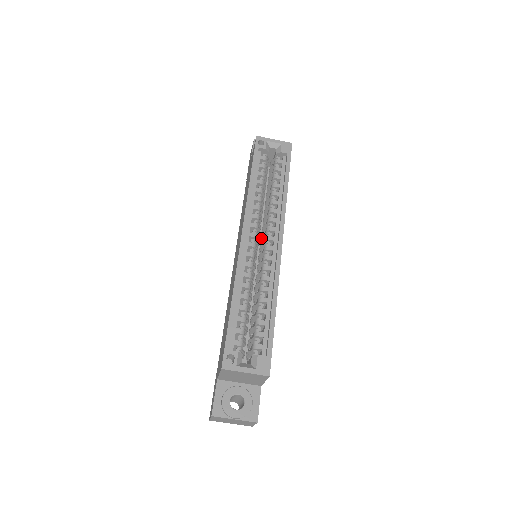
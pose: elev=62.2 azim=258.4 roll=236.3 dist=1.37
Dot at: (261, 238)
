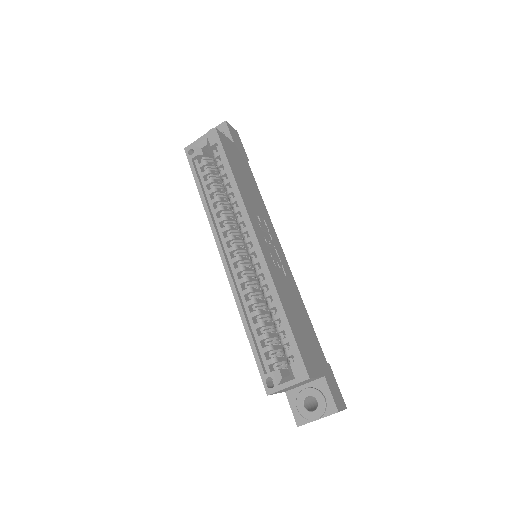
Dot at: occluded
